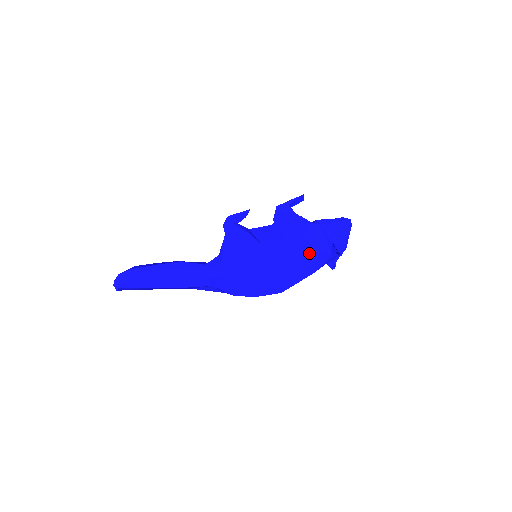
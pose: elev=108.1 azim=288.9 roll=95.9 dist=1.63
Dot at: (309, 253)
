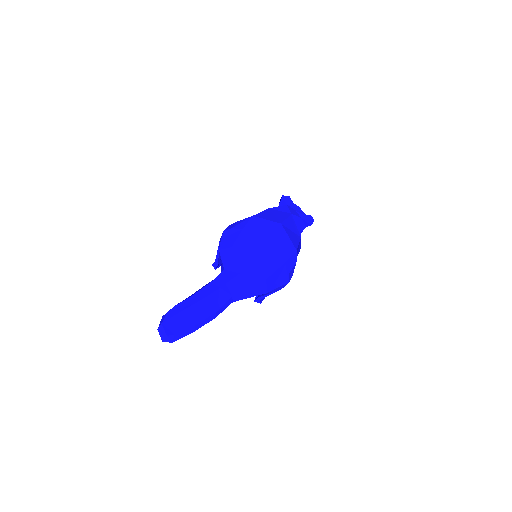
Dot at: (268, 209)
